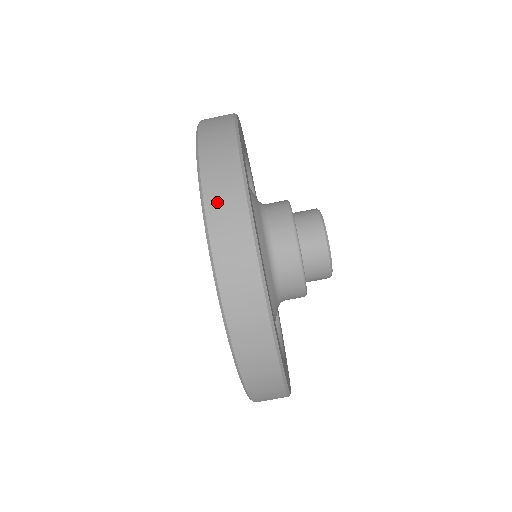
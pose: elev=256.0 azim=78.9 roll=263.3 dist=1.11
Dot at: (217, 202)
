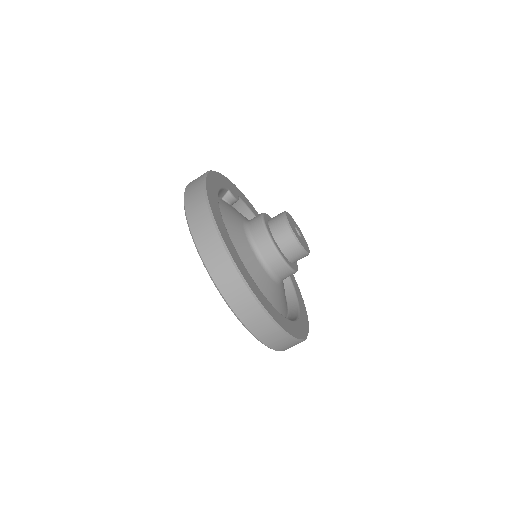
Dot at: (268, 339)
